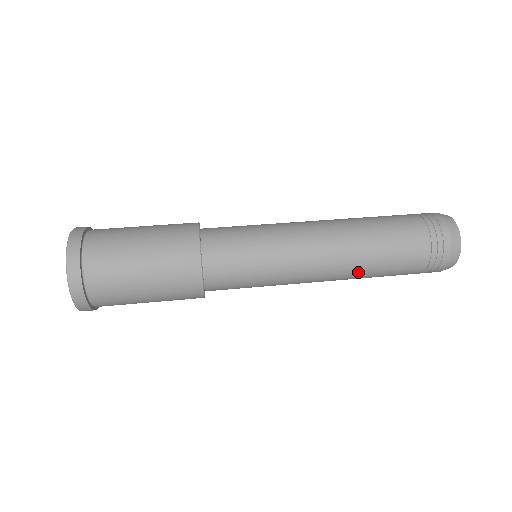
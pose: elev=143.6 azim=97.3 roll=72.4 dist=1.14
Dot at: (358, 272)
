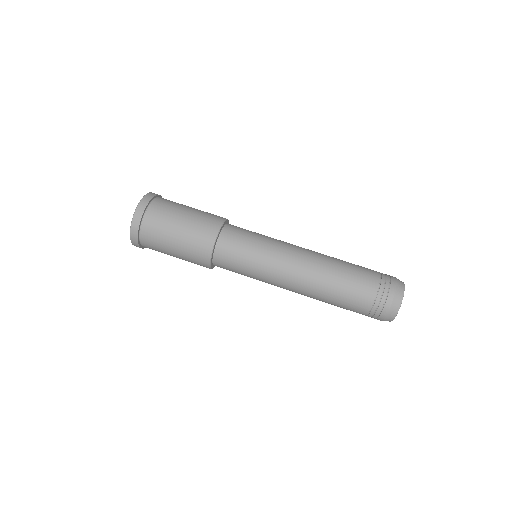
Dot at: occluded
